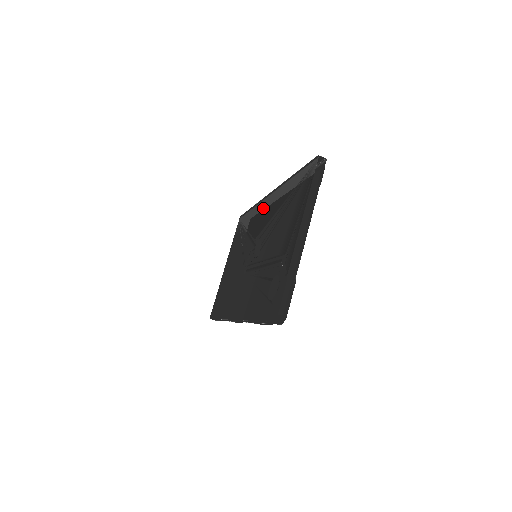
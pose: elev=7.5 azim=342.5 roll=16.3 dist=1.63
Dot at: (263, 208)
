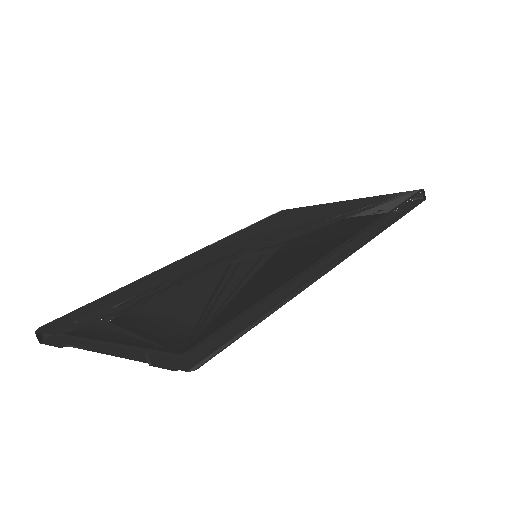
Dot at: (331, 239)
